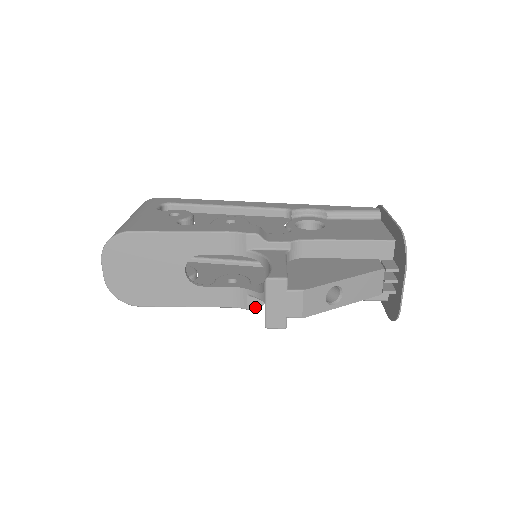
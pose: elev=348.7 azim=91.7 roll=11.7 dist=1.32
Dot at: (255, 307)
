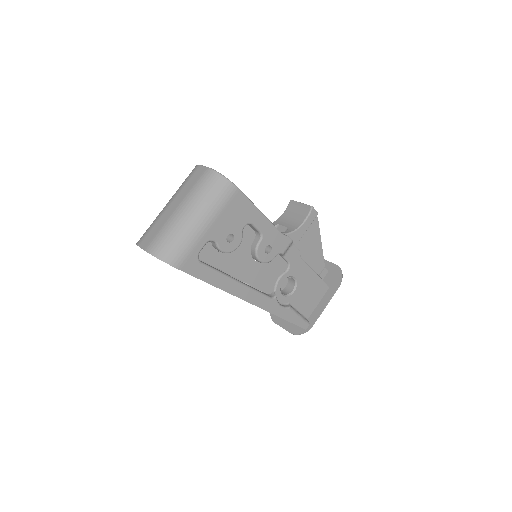
Dot at: (290, 239)
